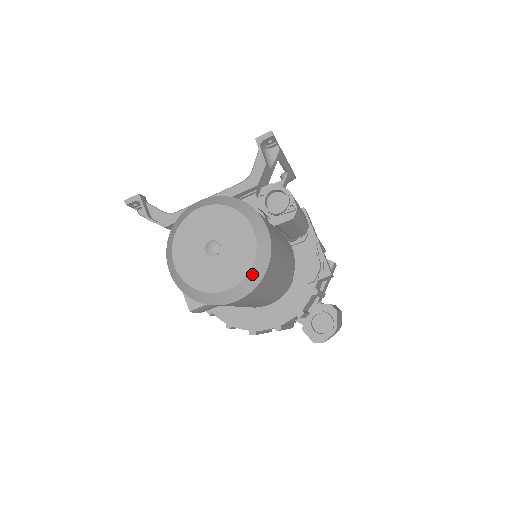
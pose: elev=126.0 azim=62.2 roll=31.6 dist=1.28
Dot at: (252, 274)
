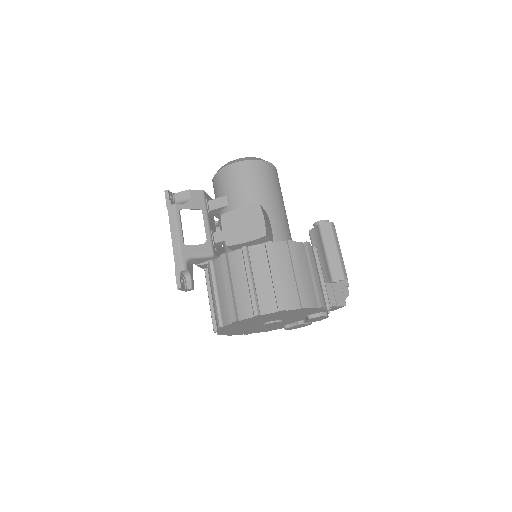
Dot at: occluded
